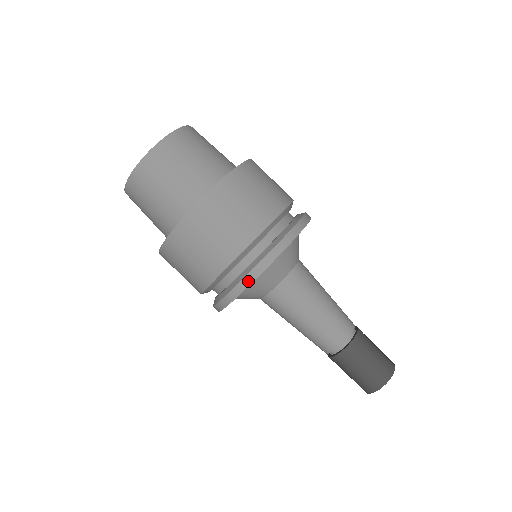
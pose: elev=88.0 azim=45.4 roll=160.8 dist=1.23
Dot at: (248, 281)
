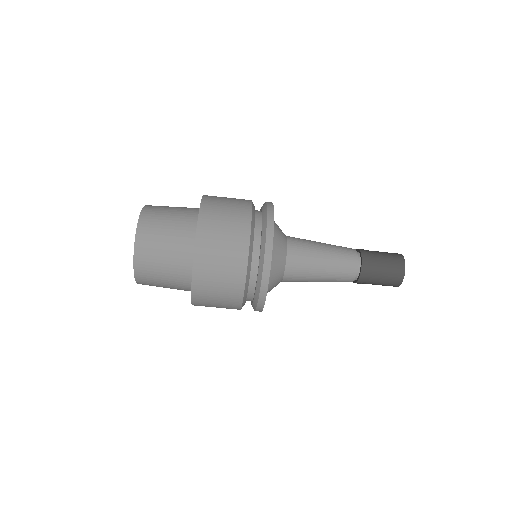
Dot at: (264, 288)
